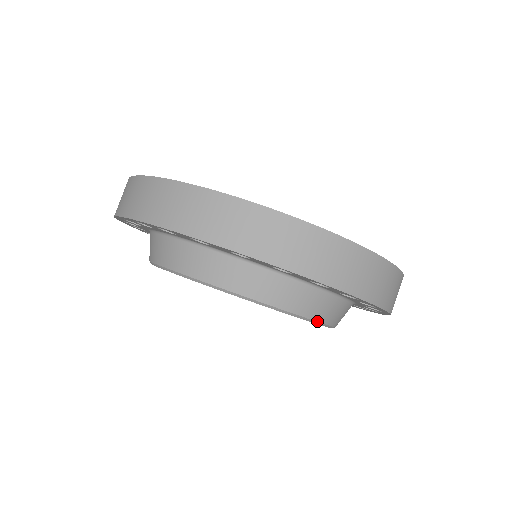
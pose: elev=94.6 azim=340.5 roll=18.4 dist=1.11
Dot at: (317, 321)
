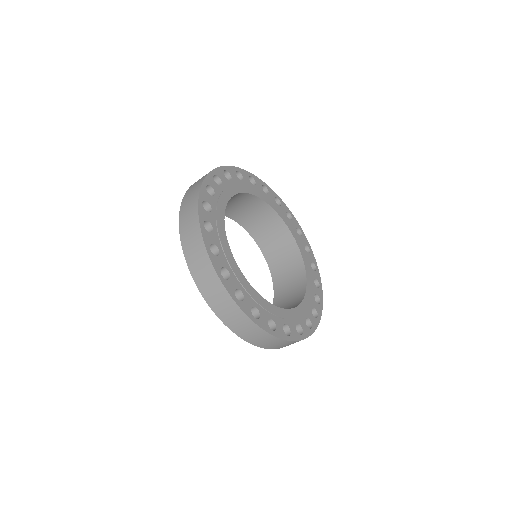
Dot at: occluded
